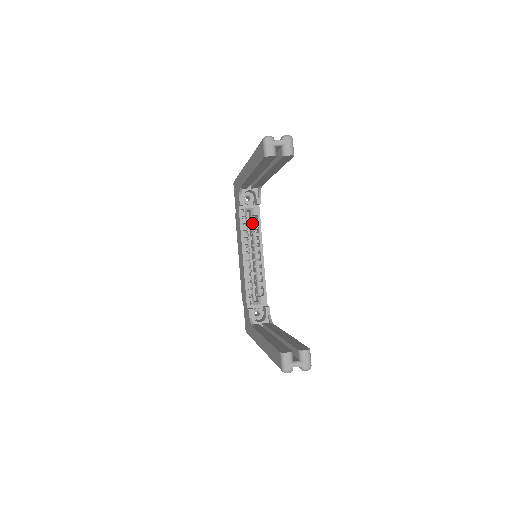
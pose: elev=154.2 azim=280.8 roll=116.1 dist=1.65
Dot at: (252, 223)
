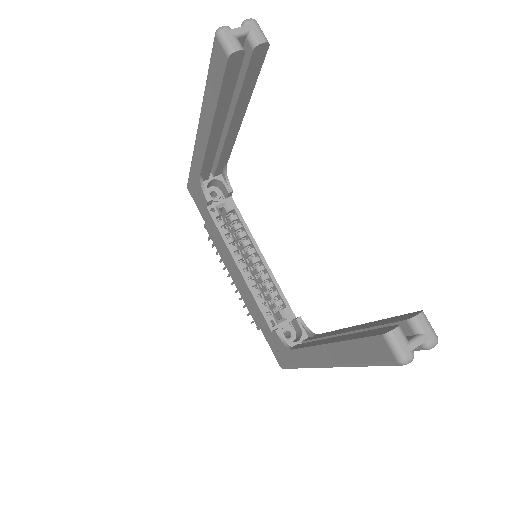
Dot at: (231, 223)
